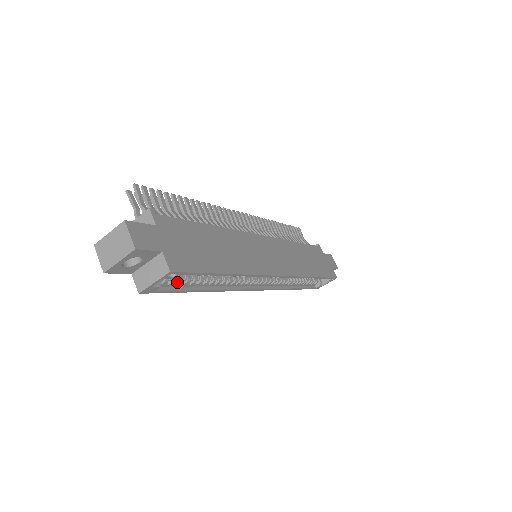
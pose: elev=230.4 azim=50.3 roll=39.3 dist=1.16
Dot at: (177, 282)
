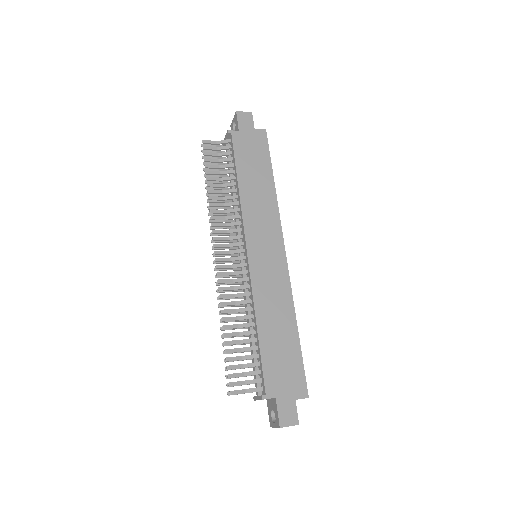
Dot at: occluded
